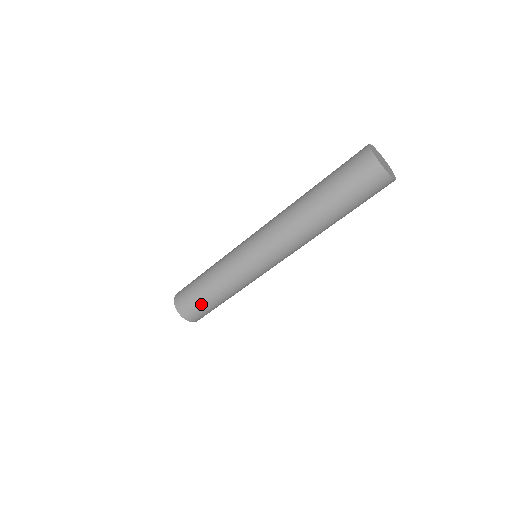
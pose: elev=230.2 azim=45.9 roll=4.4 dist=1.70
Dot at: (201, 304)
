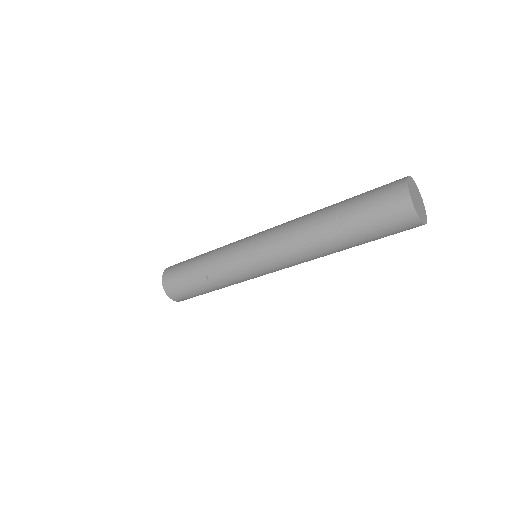
Dot at: (192, 292)
